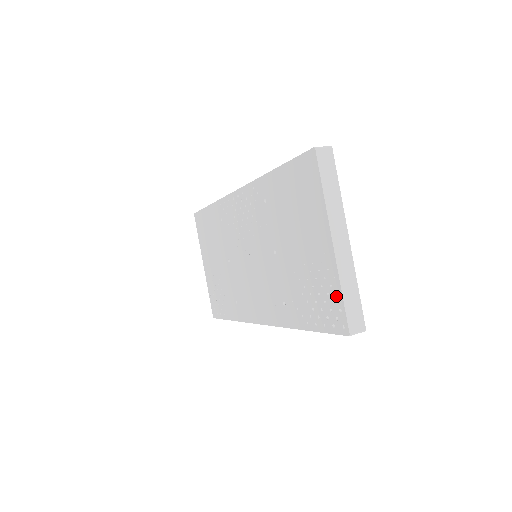
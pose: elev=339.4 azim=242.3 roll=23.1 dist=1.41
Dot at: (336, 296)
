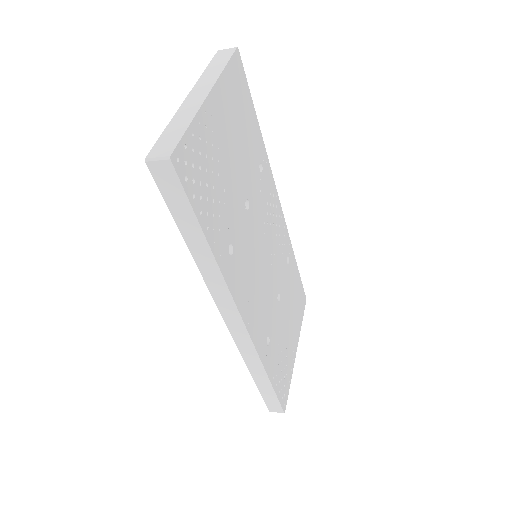
Dot at: occluded
